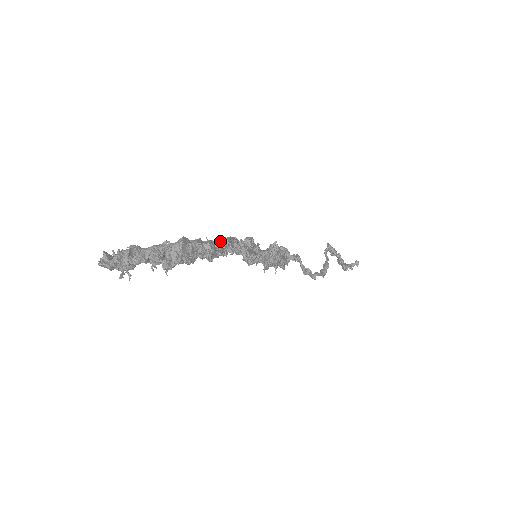
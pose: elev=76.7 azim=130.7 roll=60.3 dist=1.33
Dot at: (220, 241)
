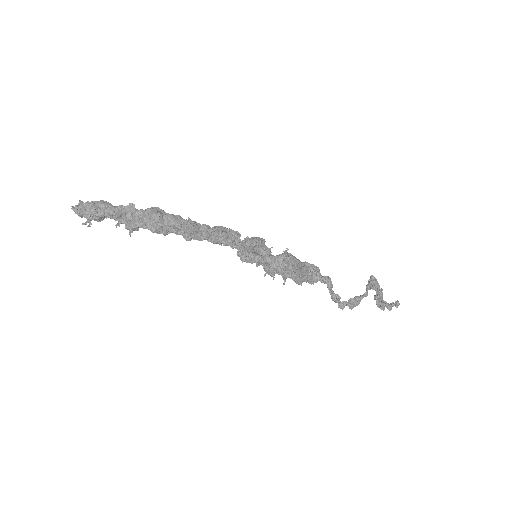
Dot at: occluded
